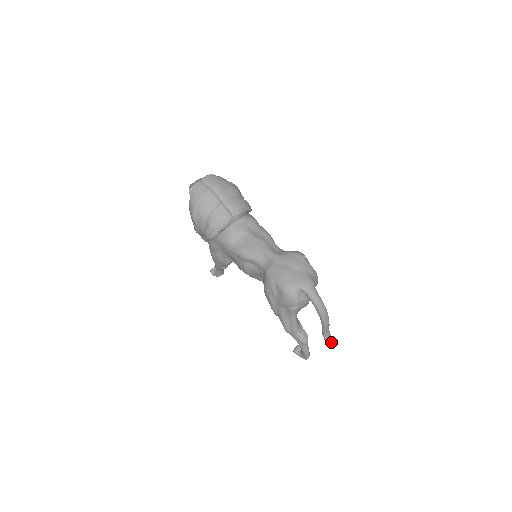
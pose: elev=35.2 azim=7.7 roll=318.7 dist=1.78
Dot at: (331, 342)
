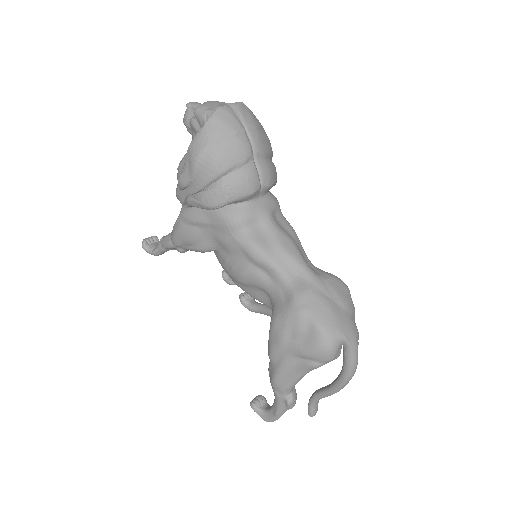
Dot at: (316, 408)
